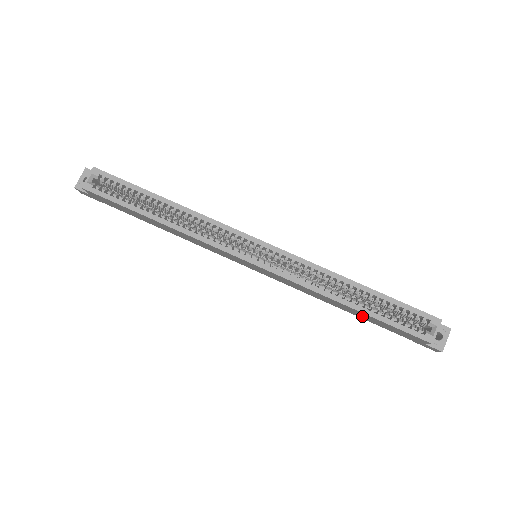
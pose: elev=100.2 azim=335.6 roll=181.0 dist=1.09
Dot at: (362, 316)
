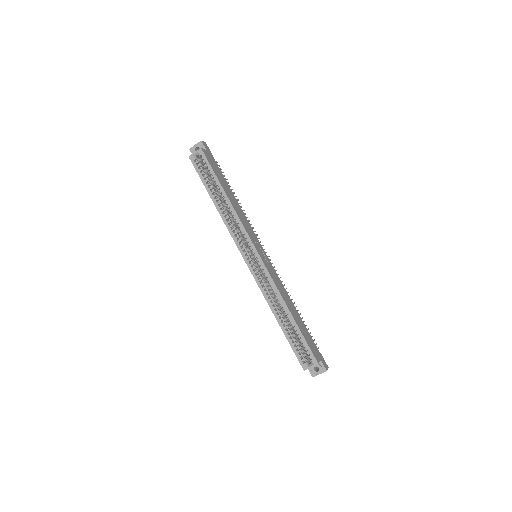
Dot at: occluded
